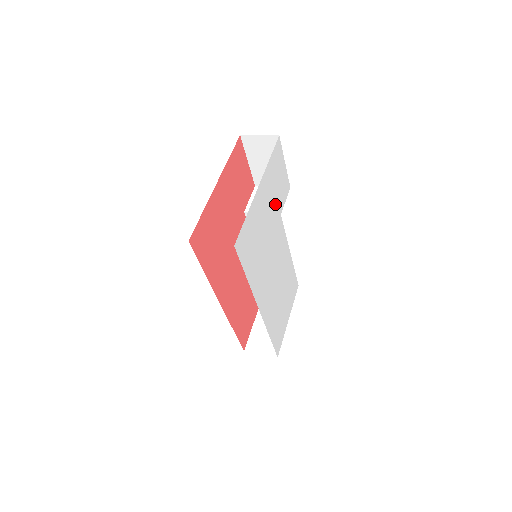
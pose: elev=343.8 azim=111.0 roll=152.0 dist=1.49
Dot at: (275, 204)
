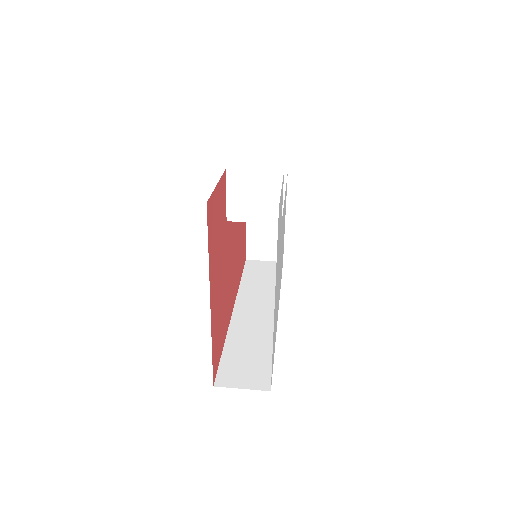
Dot at: (279, 245)
